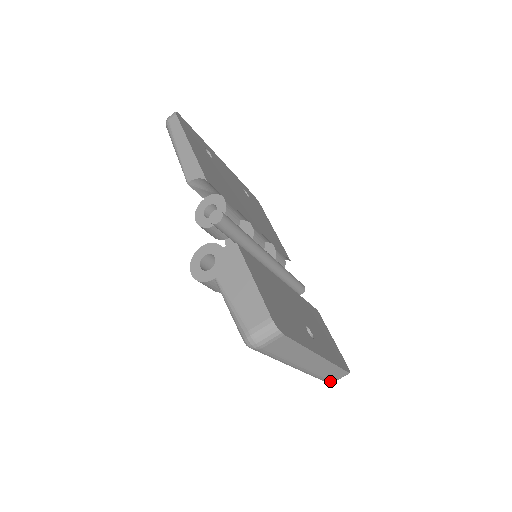
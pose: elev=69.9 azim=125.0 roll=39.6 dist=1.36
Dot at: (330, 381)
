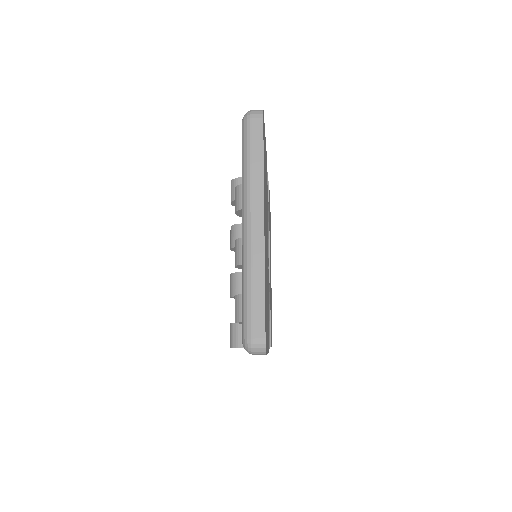
Dot at: occluded
